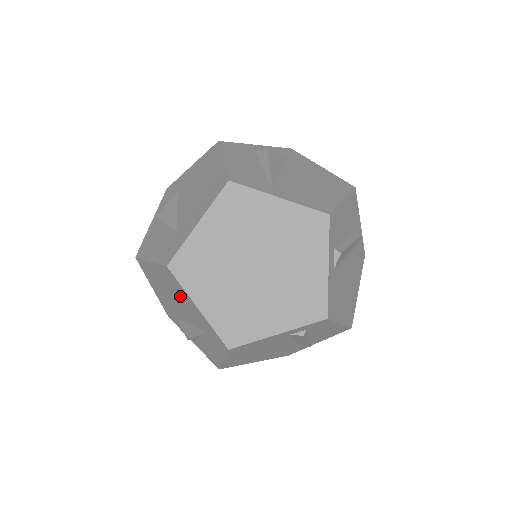
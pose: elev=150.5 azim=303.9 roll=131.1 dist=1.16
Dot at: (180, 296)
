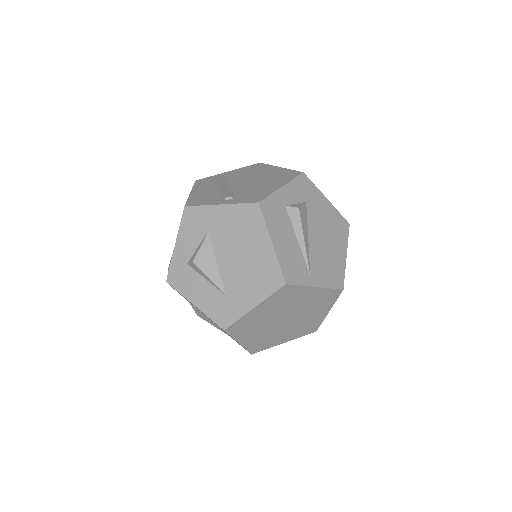
Dot at: occluded
